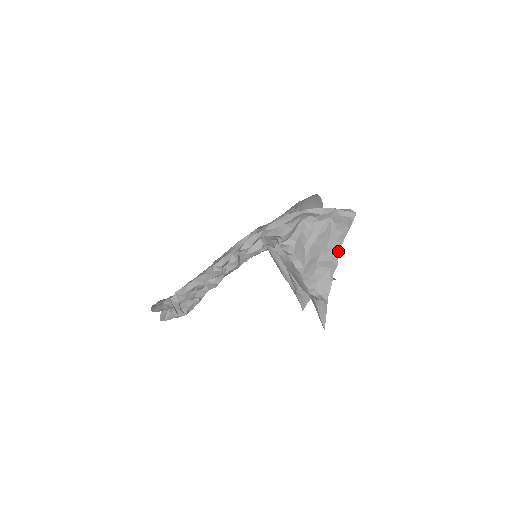
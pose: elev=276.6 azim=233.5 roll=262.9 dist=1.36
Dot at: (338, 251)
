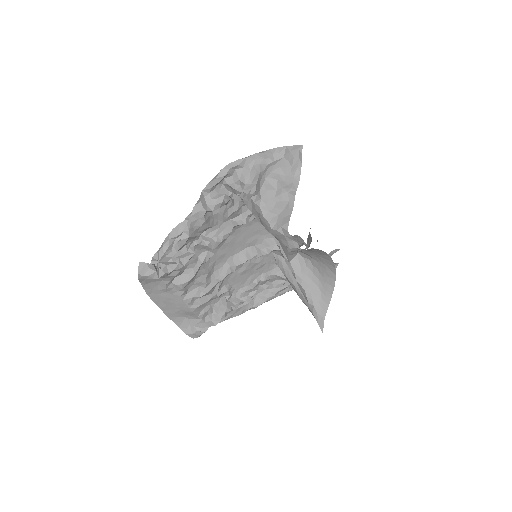
Dot at: (296, 186)
